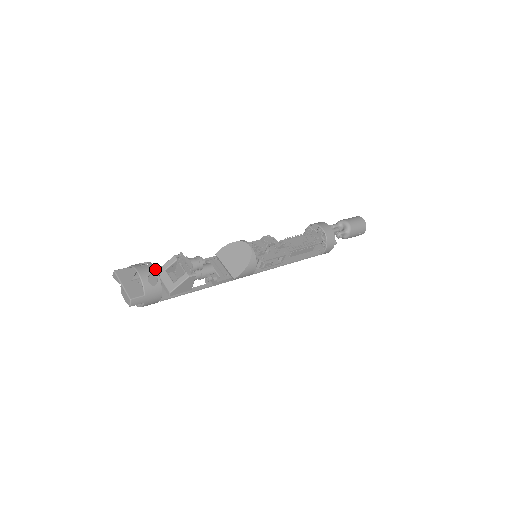
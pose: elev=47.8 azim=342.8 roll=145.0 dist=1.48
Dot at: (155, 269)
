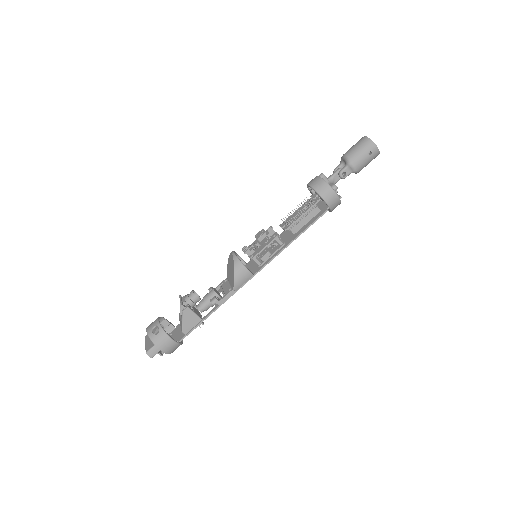
Dot at: (157, 321)
